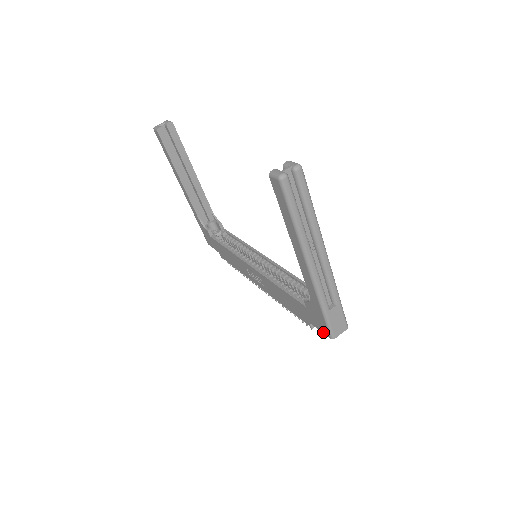
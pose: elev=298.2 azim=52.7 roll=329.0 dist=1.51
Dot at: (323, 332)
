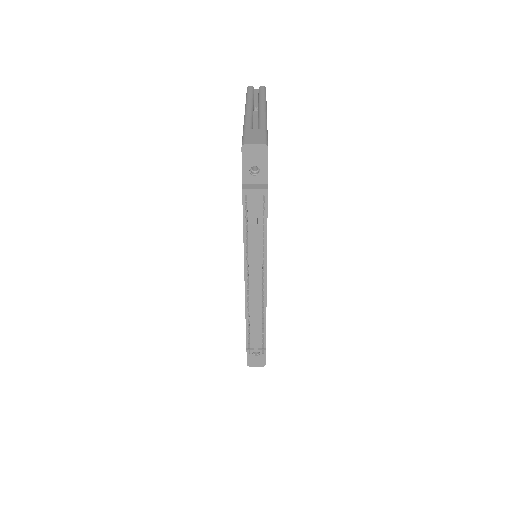
Dot at: (242, 158)
